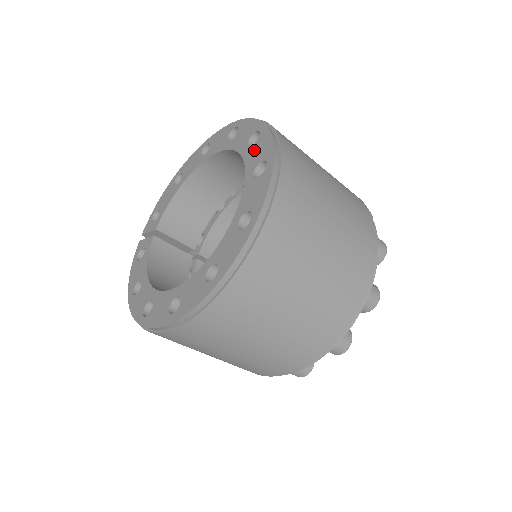
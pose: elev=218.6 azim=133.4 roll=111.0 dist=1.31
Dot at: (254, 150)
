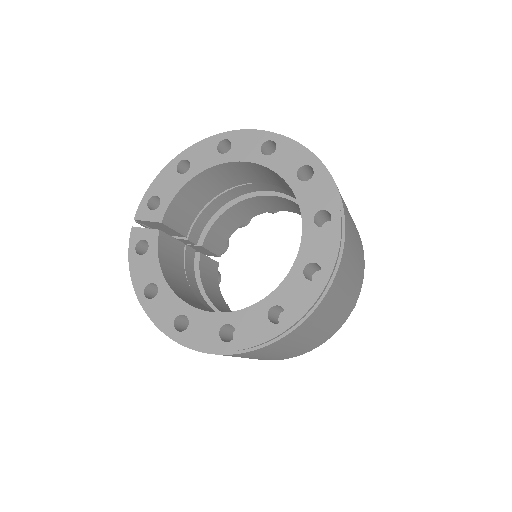
Dot at: (309, 189)
